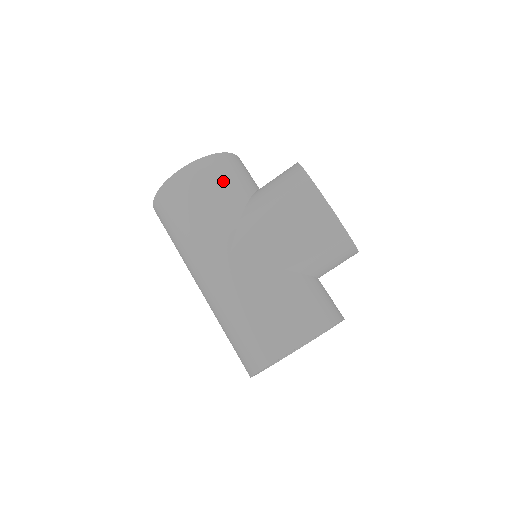
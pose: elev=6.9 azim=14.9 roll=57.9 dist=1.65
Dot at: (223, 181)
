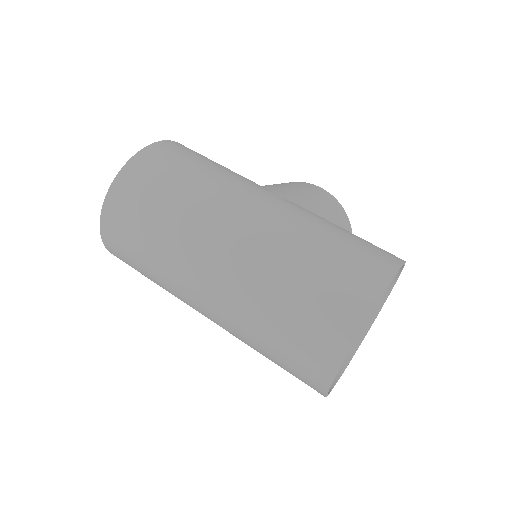
Dot at: occluded
